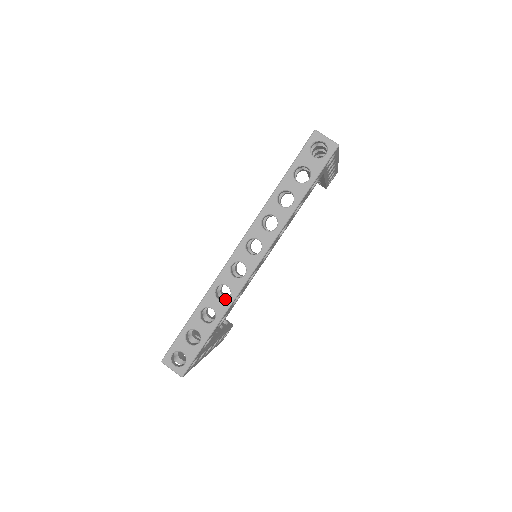
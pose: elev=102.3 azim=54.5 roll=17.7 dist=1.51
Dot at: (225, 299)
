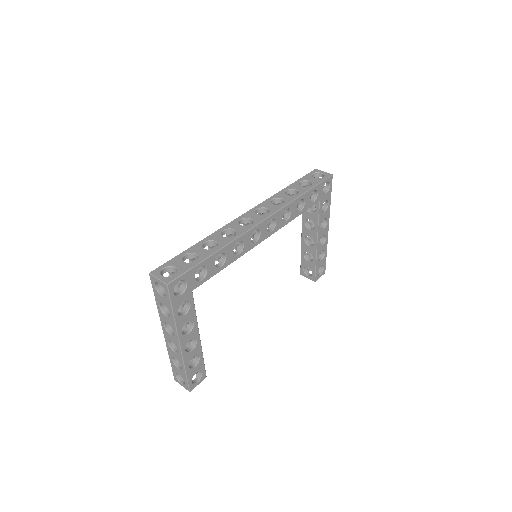
Dot at: occluded
